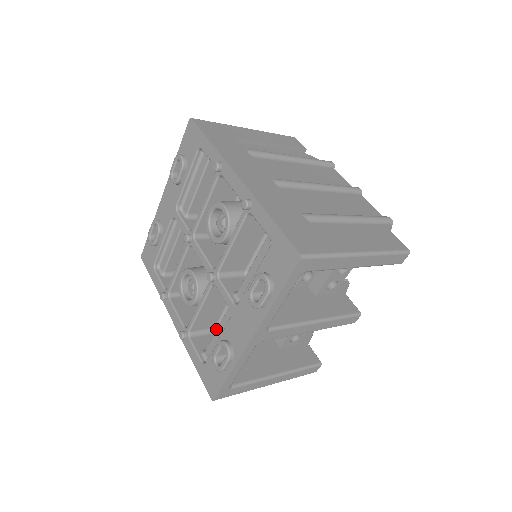
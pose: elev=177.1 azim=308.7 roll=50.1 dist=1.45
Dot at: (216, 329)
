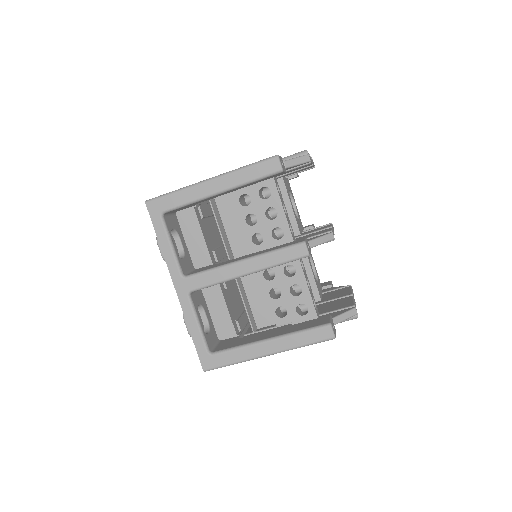
Dot at: occluded
